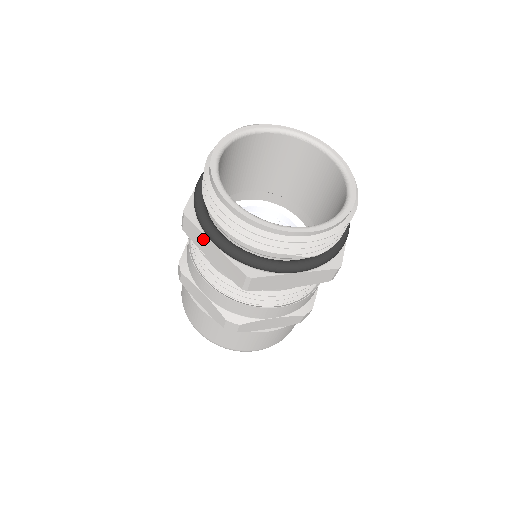
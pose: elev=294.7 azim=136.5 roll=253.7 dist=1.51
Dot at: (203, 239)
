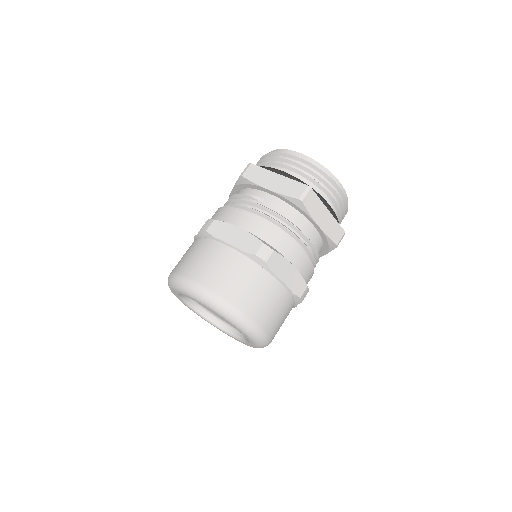
Dot at: (266, 174)
